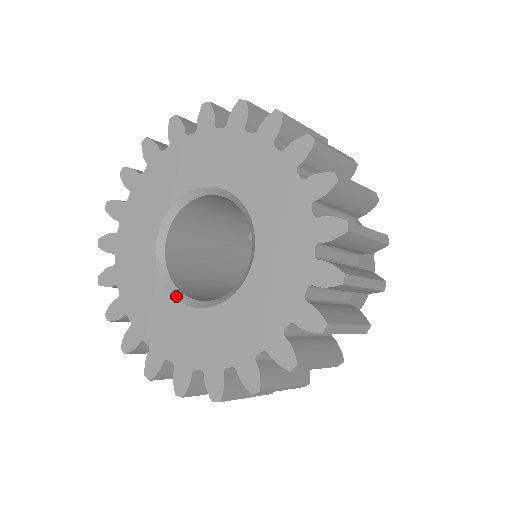
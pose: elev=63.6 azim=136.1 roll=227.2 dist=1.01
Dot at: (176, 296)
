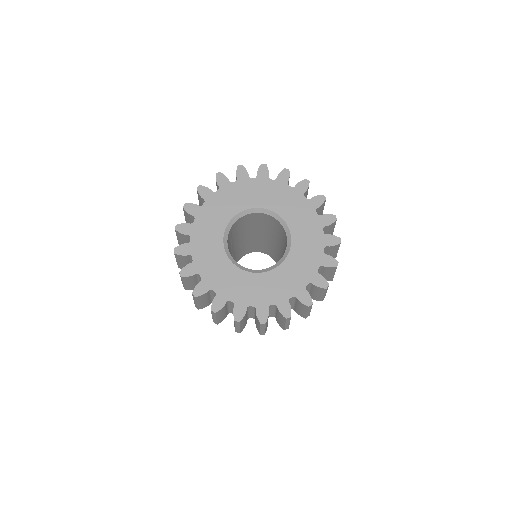
Dot at: (274, 267)
